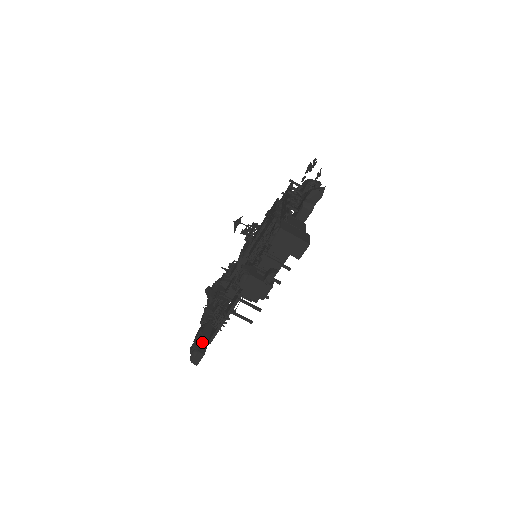
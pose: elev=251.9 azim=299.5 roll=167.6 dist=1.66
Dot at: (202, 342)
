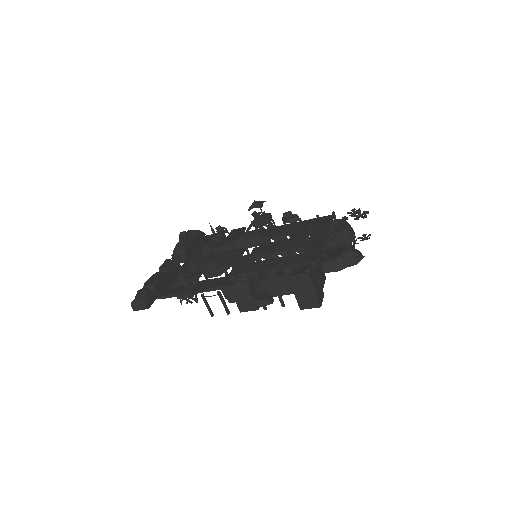
Dot at: (153, 294)
